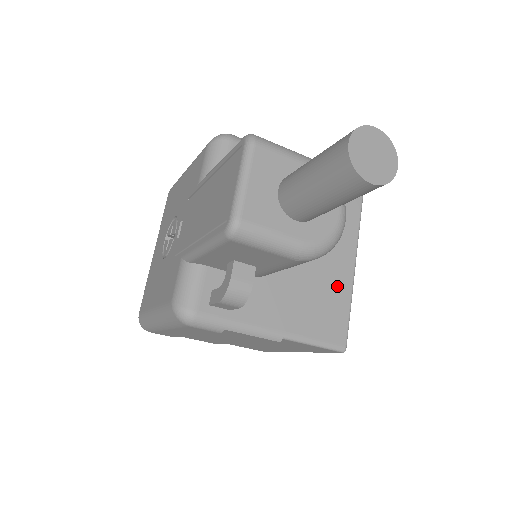
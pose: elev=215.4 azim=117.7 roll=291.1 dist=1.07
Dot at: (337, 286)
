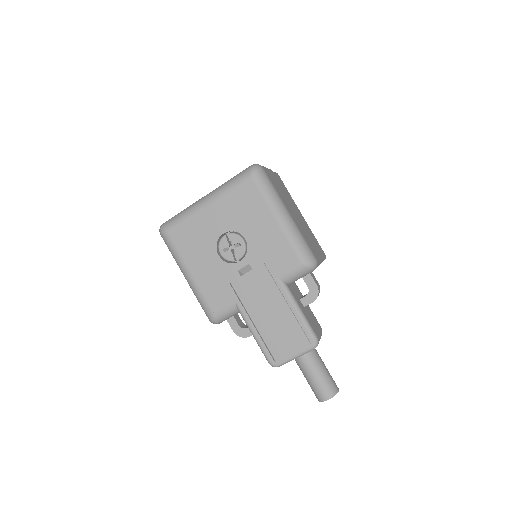
Dot at: occluded
